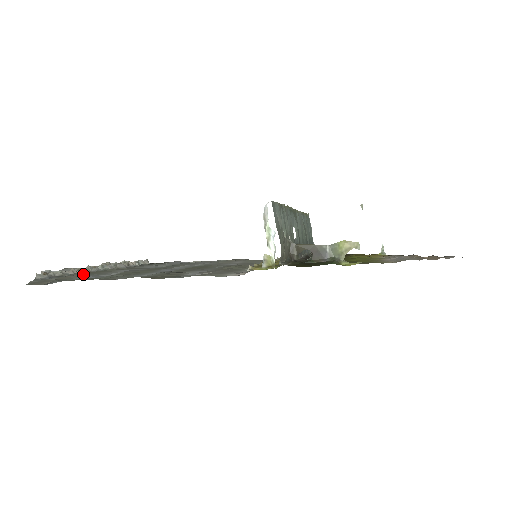
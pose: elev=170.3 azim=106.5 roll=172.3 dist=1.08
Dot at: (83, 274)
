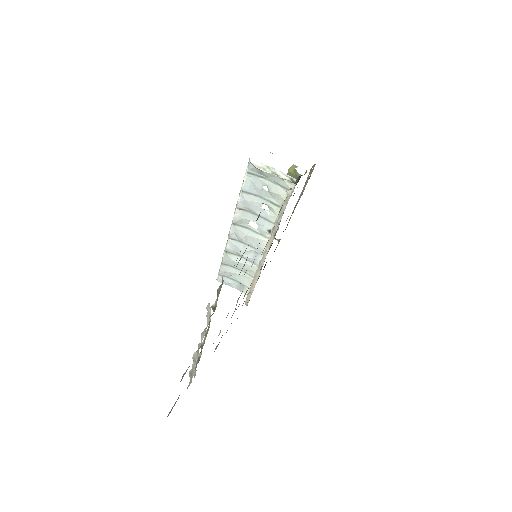
Dot at: occluded
